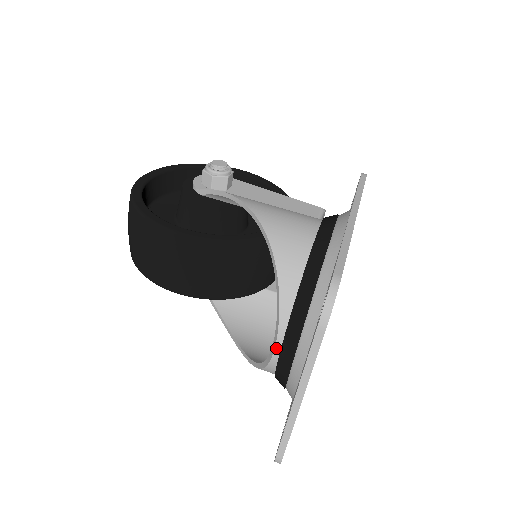
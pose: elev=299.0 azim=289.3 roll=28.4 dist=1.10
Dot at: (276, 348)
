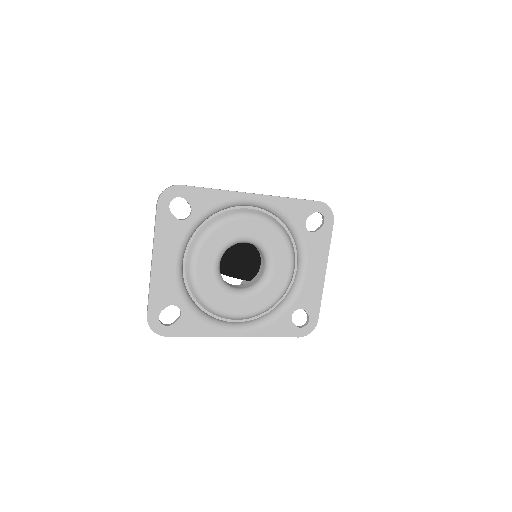
Dot at: occluded
